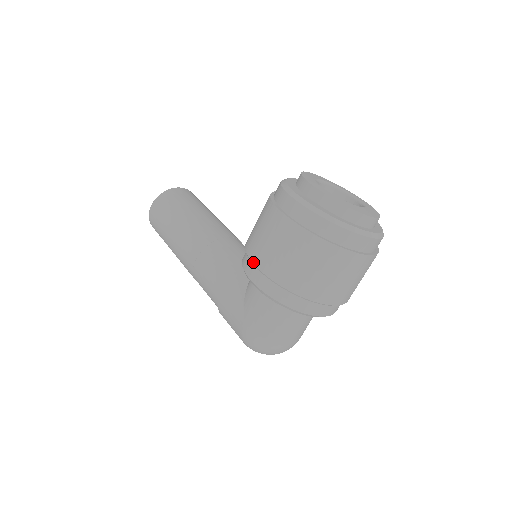
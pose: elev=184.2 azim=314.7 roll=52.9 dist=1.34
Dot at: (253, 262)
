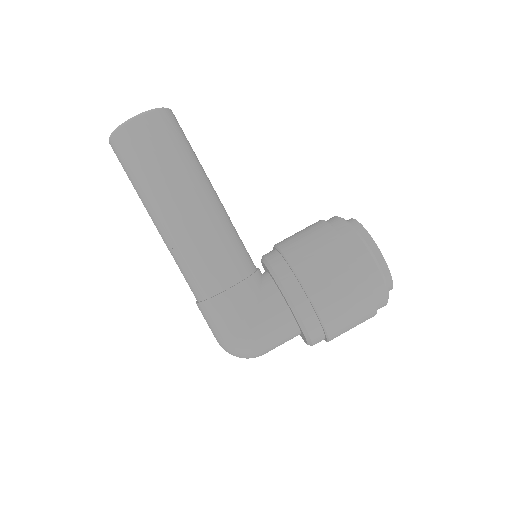
Dot at: (309, 294)
